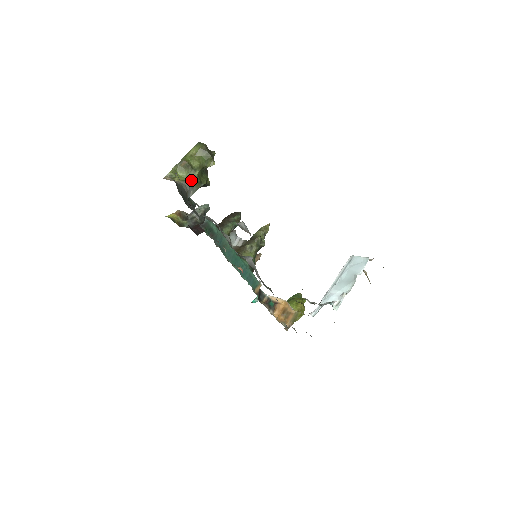
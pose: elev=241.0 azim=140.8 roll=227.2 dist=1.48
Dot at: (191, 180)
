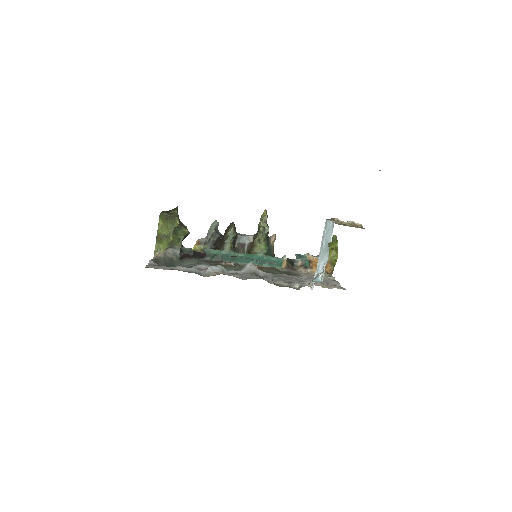
Dot at: (171, 244)
